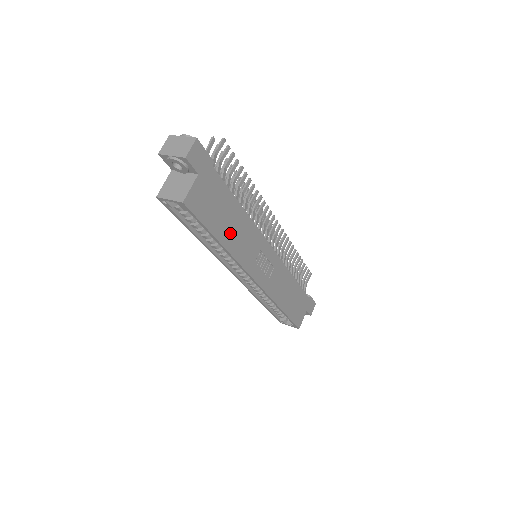
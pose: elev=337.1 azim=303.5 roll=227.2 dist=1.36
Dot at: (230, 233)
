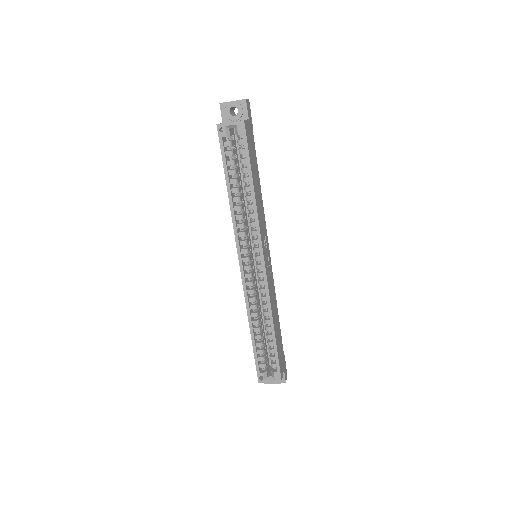
Dot at: (256, 189)
